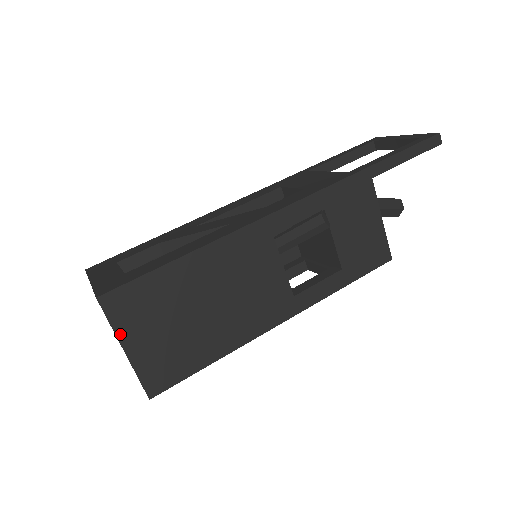
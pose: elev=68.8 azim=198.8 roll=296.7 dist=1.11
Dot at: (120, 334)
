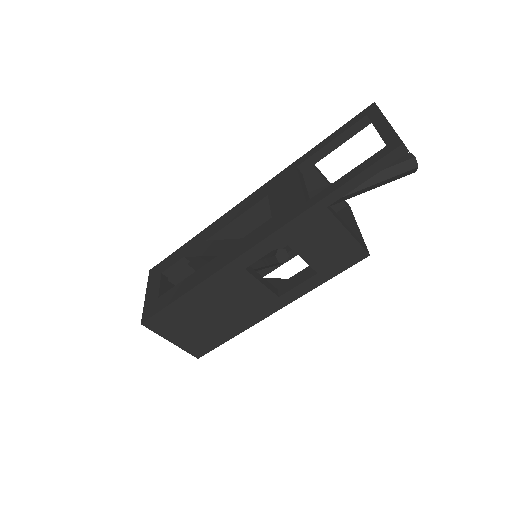
Dot at: (164, 336)
